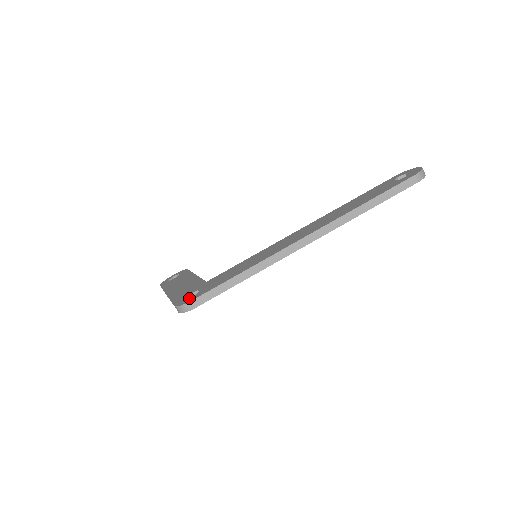
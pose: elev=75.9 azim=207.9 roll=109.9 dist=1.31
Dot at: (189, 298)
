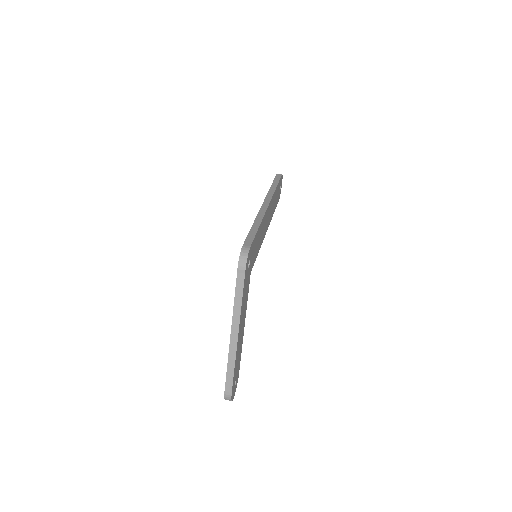
Dot at: occluded
